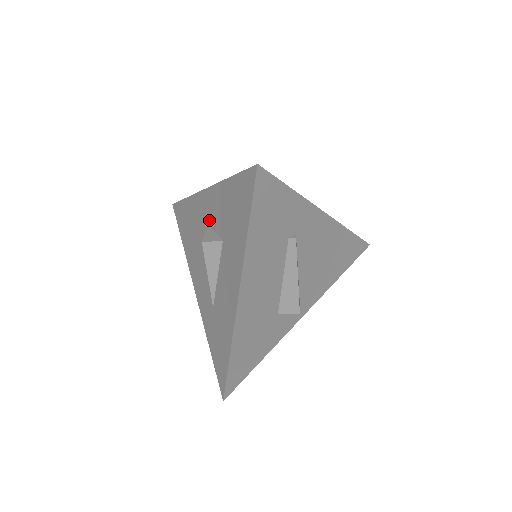
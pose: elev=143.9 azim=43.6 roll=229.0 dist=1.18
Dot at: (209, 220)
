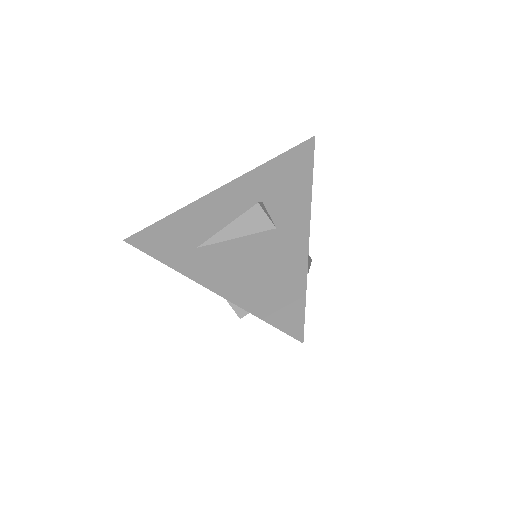
Dot at: occluded
